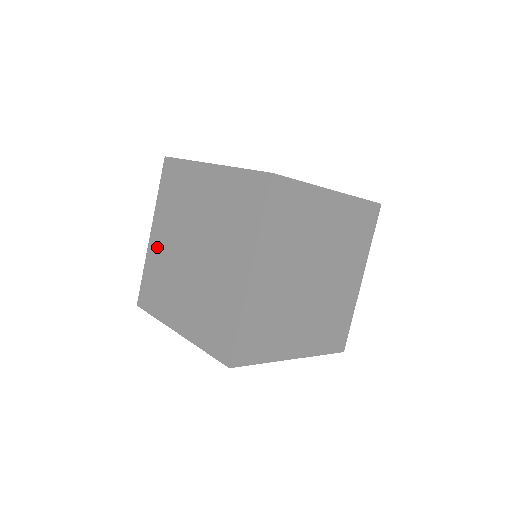
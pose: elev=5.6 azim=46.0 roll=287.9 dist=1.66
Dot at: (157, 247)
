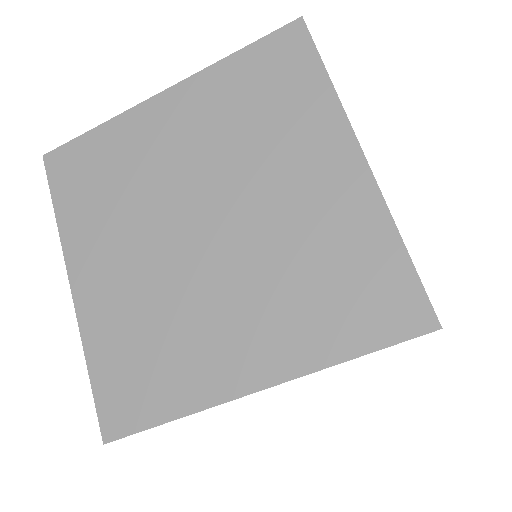
Dot at: (153, 129)
